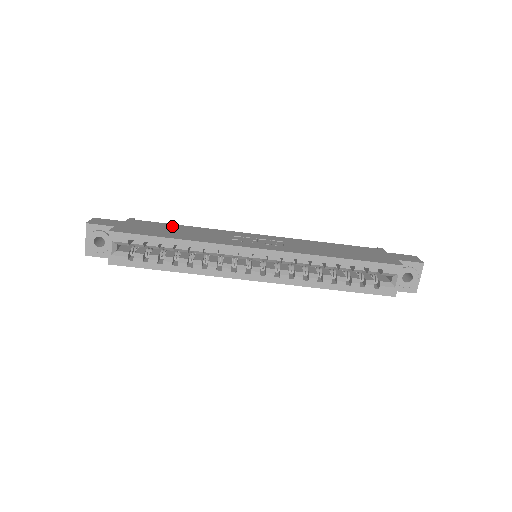
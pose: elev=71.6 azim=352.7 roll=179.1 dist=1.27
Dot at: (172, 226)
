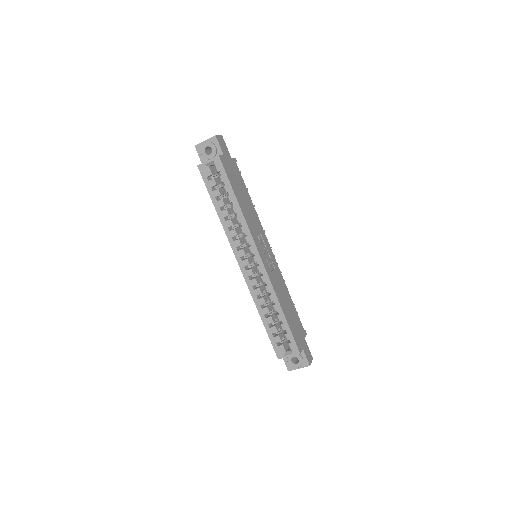
Dot at: (245, 190)
